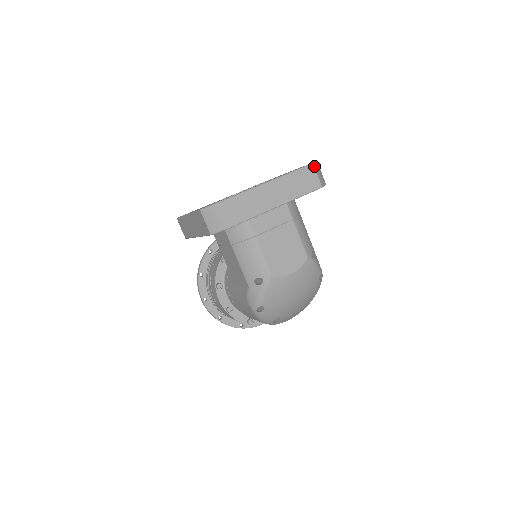
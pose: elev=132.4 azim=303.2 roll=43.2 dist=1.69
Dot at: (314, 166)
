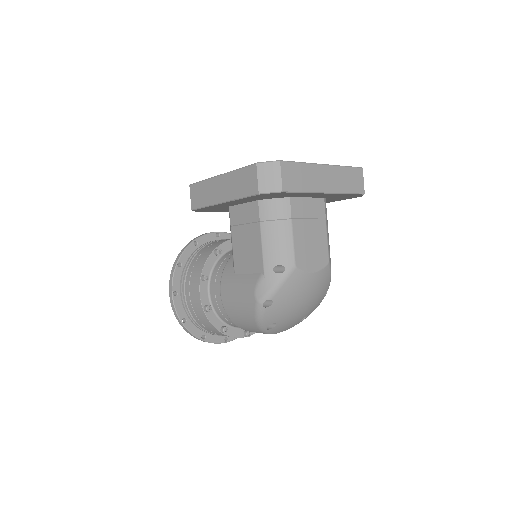
Dot at: occluded
